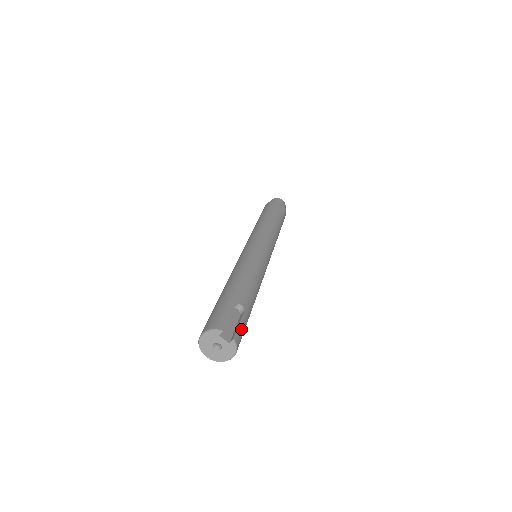
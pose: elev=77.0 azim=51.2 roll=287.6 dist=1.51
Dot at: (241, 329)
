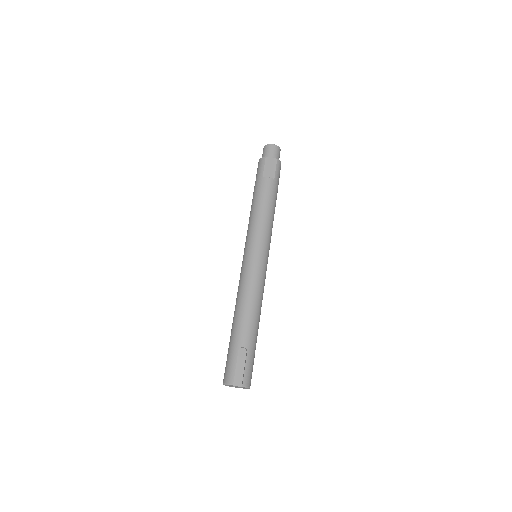
Dot at: (248, 369)
